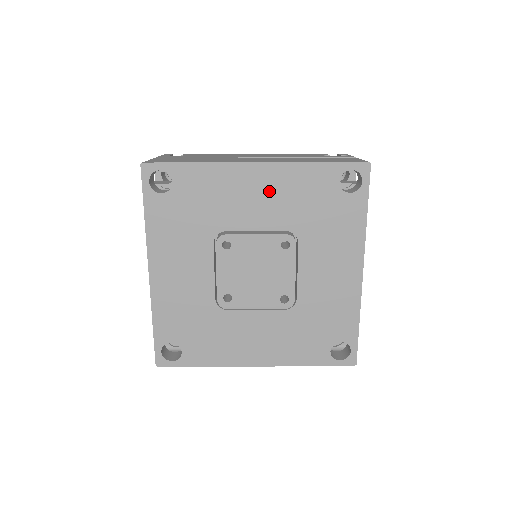
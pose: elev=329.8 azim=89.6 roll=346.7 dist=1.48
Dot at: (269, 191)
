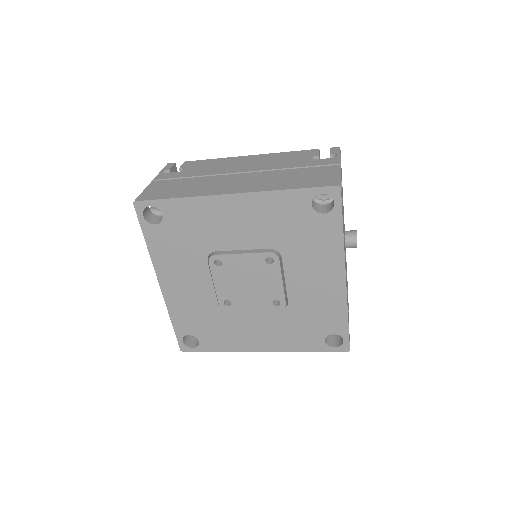
Dot at: (248, 217)
